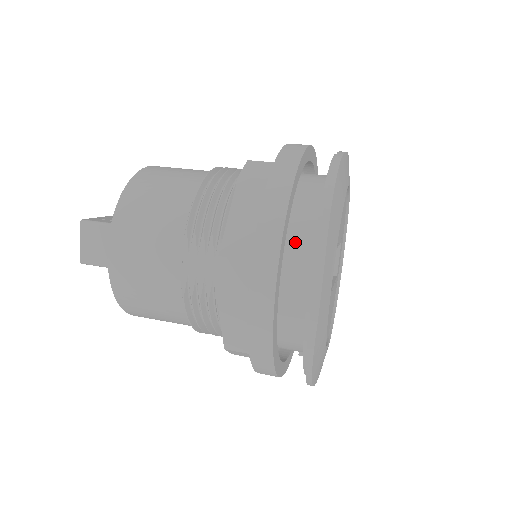
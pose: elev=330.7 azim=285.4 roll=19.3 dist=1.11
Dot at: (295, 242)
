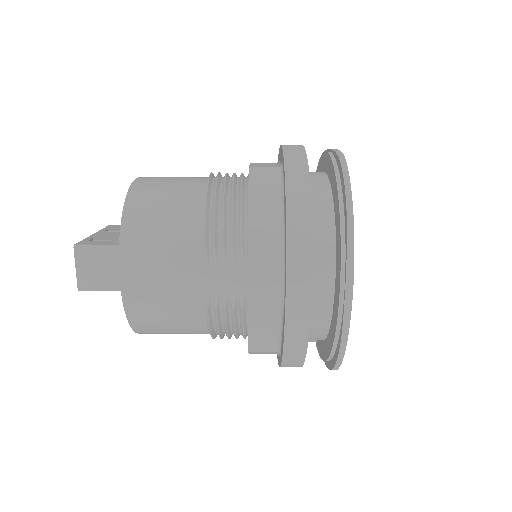
Dot at: (315, 244)
